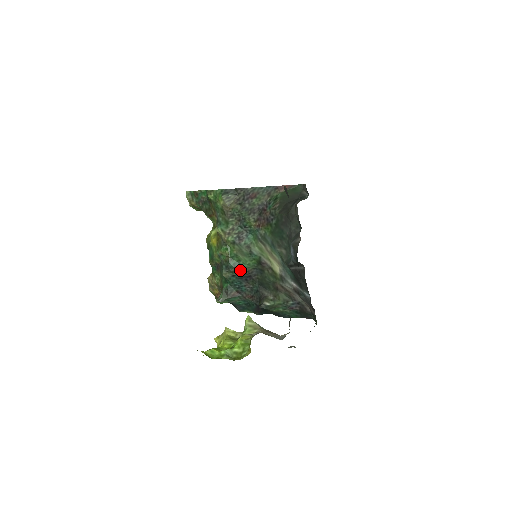
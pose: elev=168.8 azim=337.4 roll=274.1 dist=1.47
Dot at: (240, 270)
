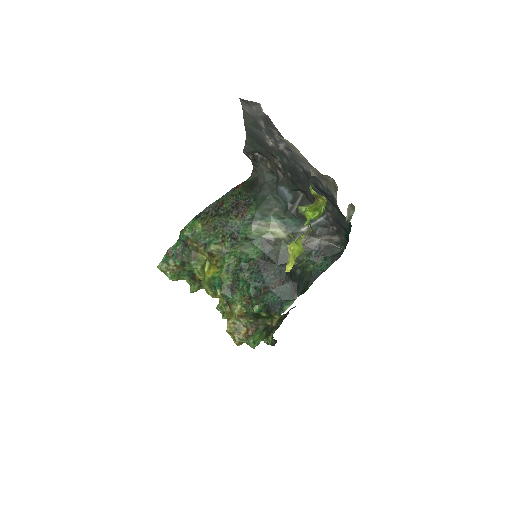
Dot at: (254, 263)
